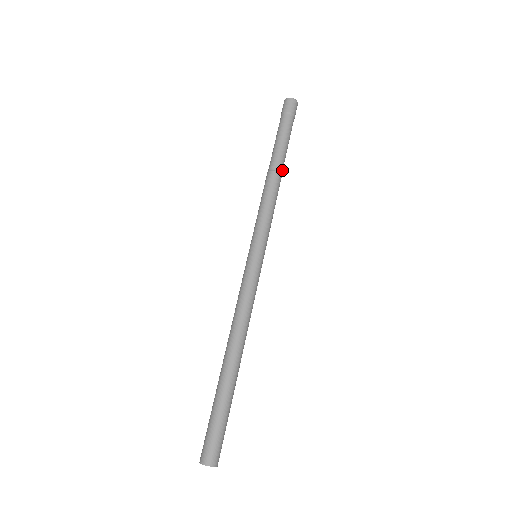
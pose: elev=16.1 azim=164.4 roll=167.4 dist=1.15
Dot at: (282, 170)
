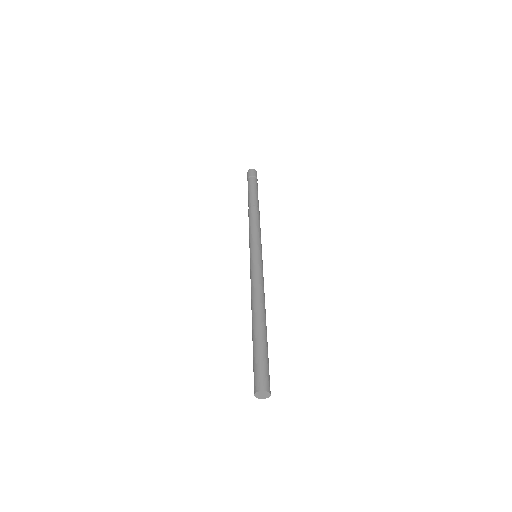
Dot at: occluded
